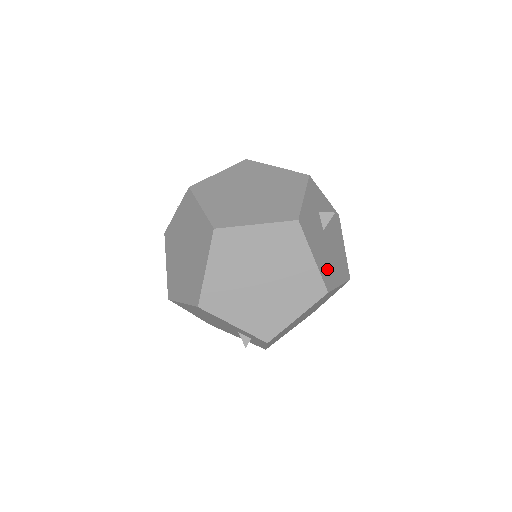
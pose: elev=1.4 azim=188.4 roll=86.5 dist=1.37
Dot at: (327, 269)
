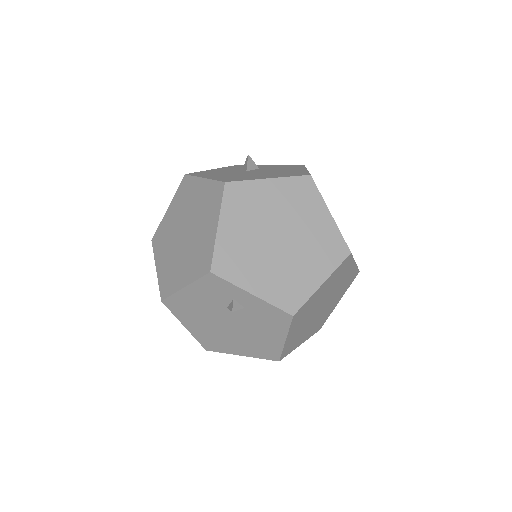
Dot at: (236, 178)
